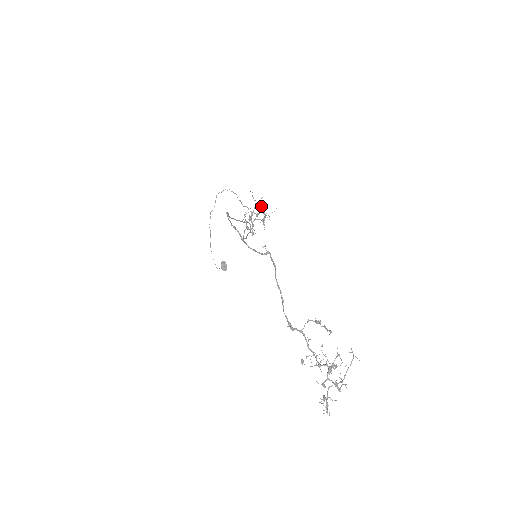
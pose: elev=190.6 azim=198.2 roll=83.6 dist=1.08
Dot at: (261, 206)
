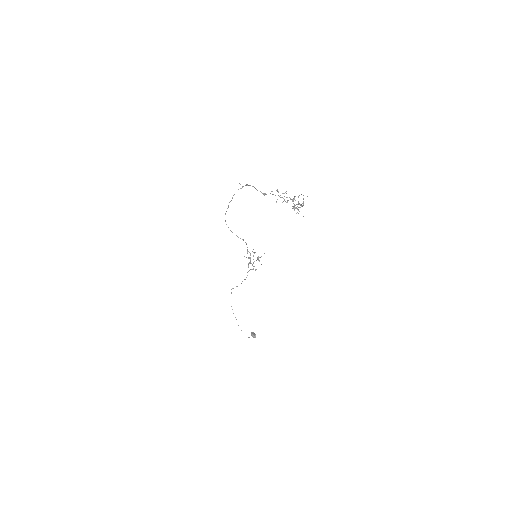
Dot at: (254, 252)
